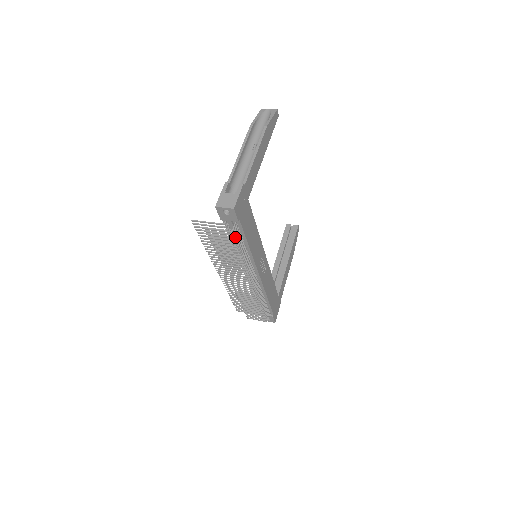
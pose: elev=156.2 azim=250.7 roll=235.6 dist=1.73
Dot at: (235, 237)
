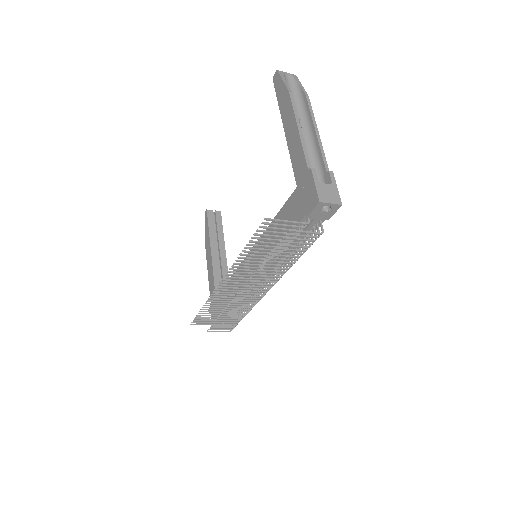
Dot at: (316, 239)
